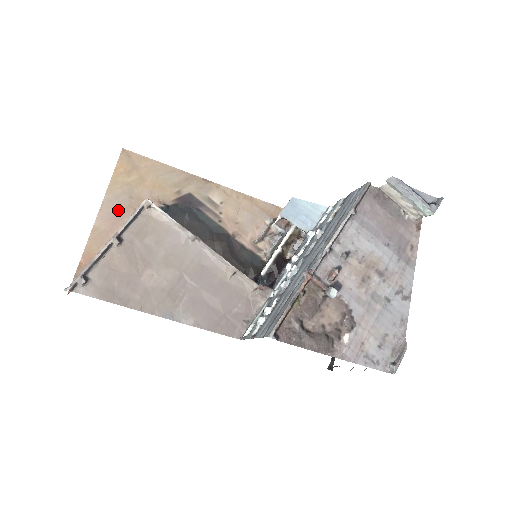
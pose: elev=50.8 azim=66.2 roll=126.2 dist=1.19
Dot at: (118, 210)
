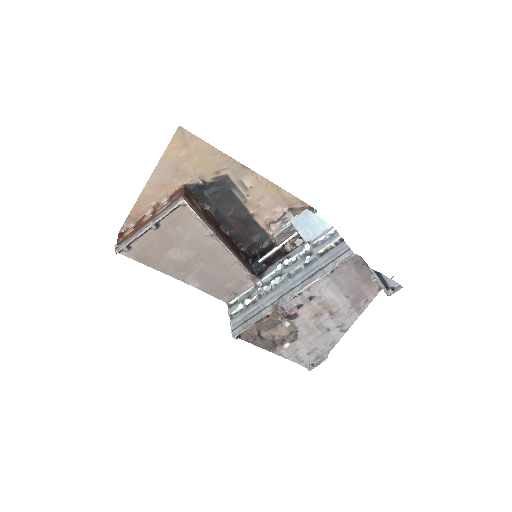
Dot at: (165, 179)
